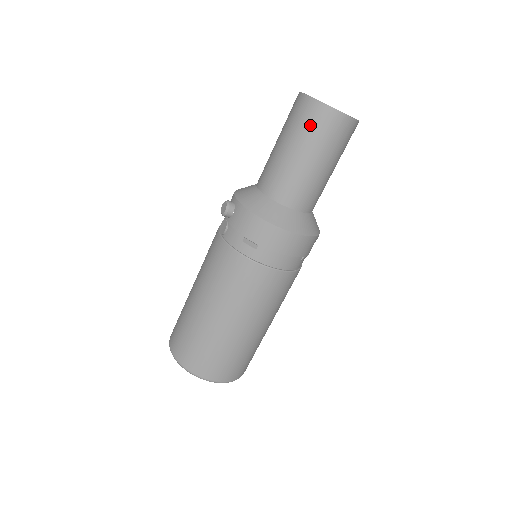
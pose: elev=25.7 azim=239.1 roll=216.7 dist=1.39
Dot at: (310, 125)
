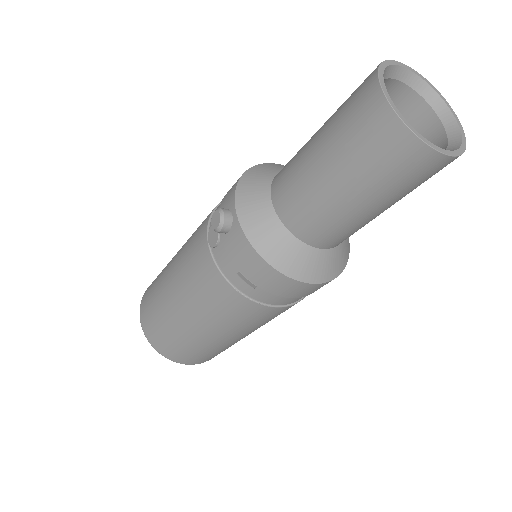
Dot at: (378, 158)
